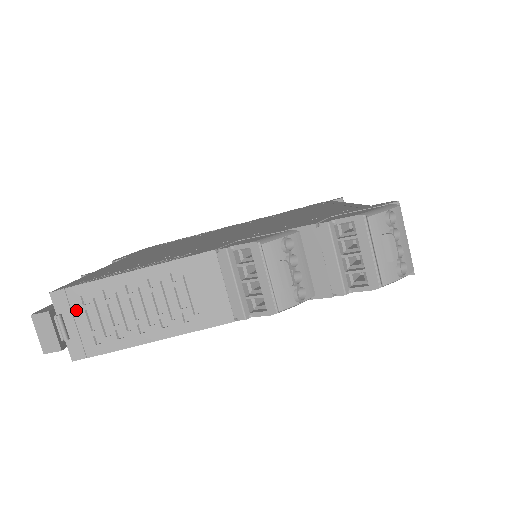
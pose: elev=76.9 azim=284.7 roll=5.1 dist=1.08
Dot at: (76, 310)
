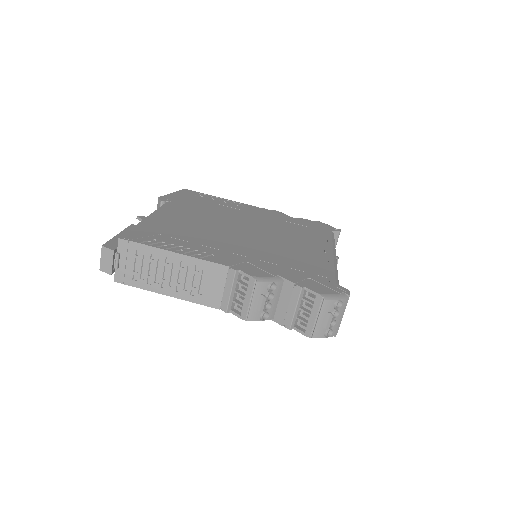
Dot at: (130, 256)
